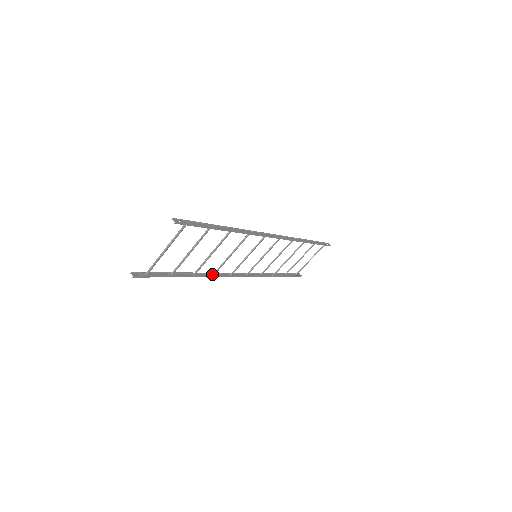
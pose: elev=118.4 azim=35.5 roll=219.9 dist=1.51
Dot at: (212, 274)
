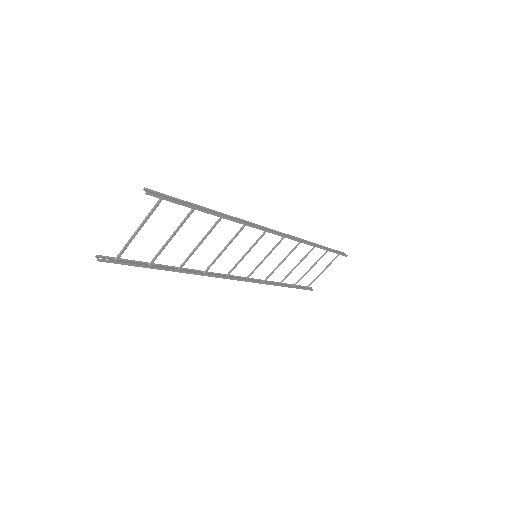
Dot at: (202, 272)
